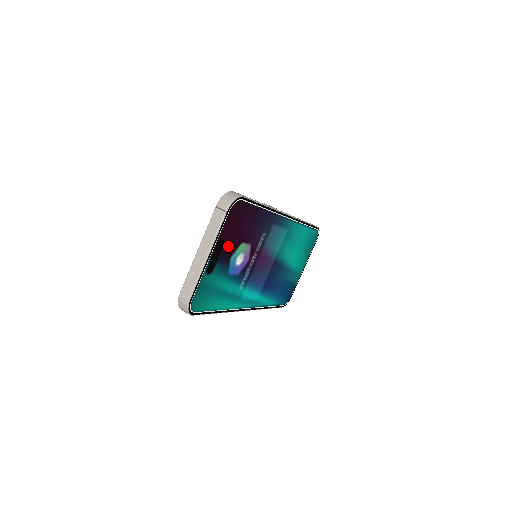
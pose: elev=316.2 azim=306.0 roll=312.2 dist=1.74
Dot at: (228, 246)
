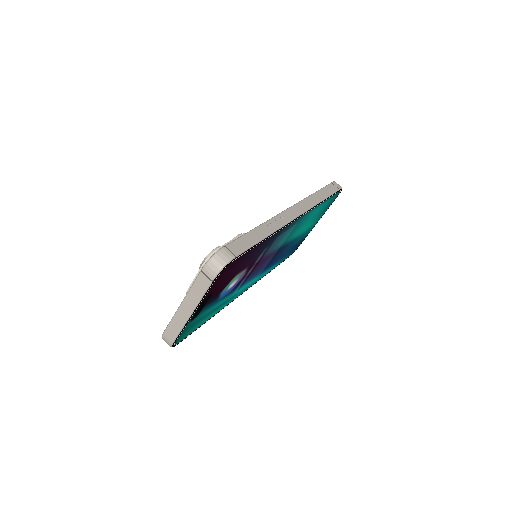
Dot at: (217, 291)
